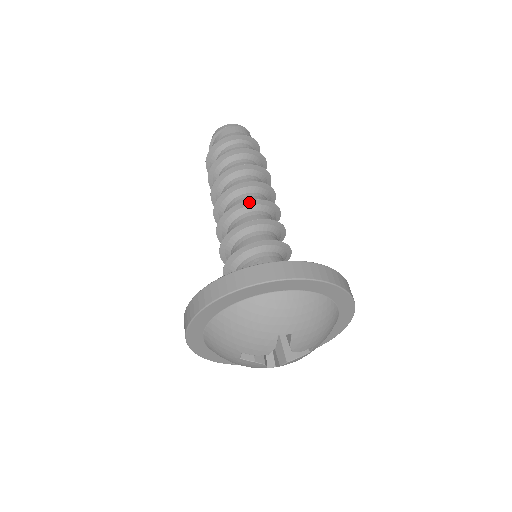
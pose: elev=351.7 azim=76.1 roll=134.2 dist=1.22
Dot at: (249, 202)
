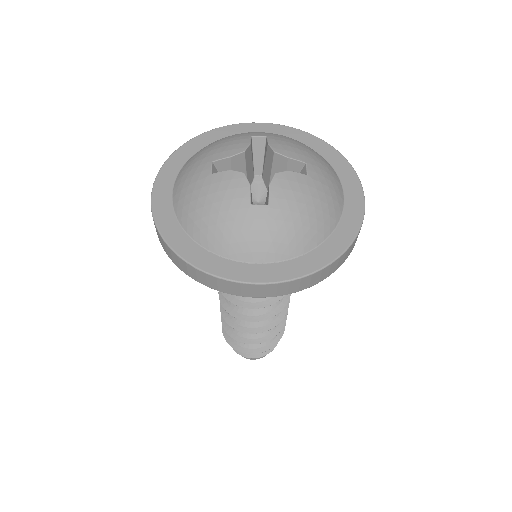
Dot at: occluded
